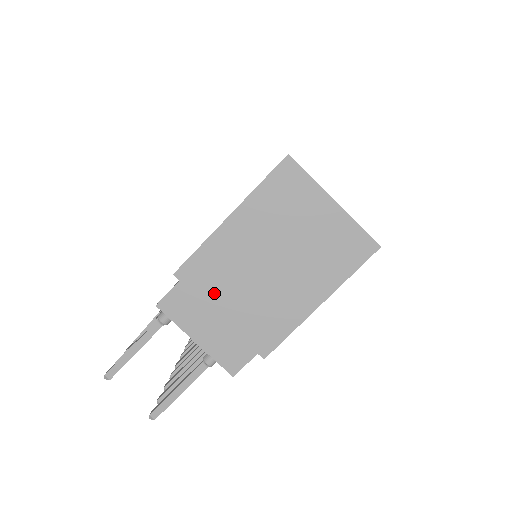
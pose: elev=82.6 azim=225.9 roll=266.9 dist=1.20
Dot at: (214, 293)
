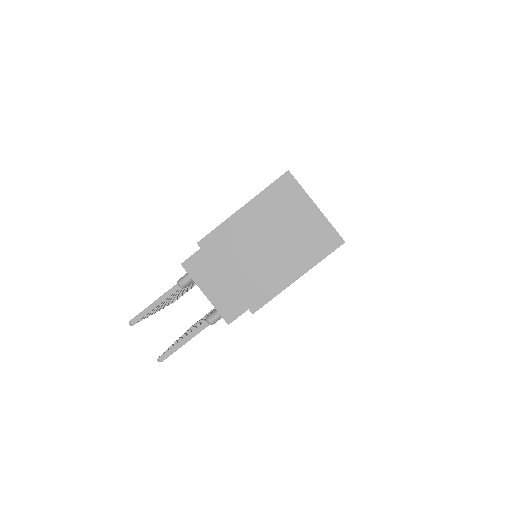
Dot at: (224, 260)
